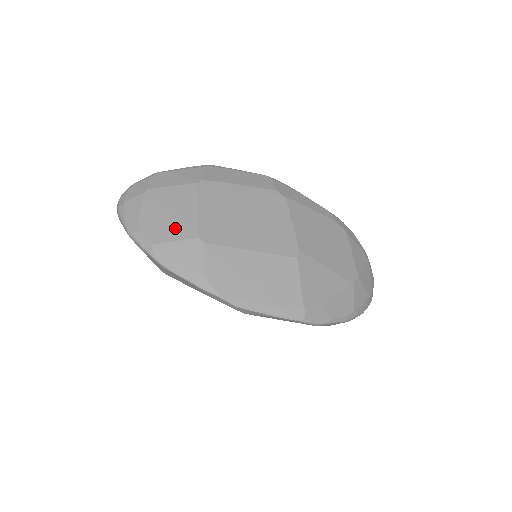
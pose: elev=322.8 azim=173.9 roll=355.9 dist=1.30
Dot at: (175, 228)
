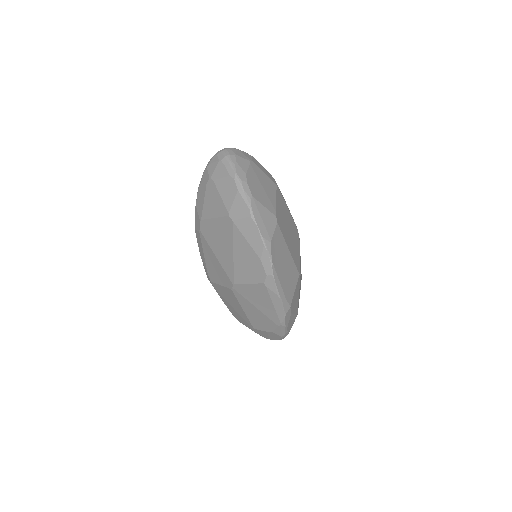
Dot at: (265, 199)
